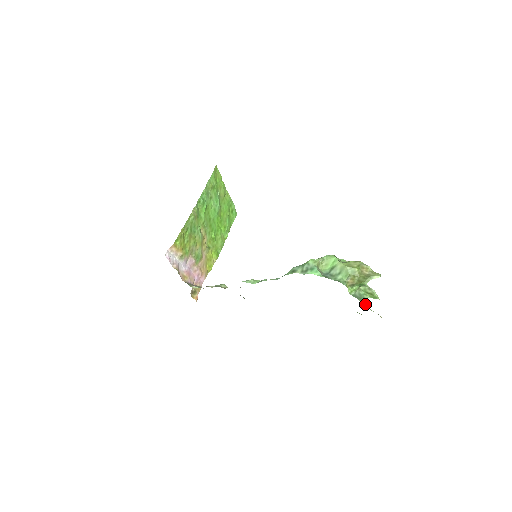
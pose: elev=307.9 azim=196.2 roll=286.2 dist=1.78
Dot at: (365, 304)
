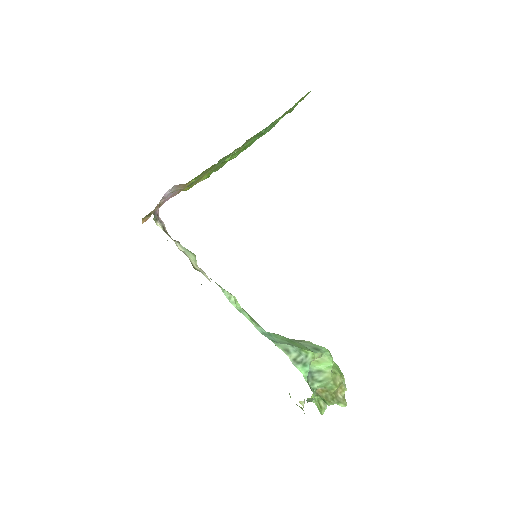
Dot at: occluded
